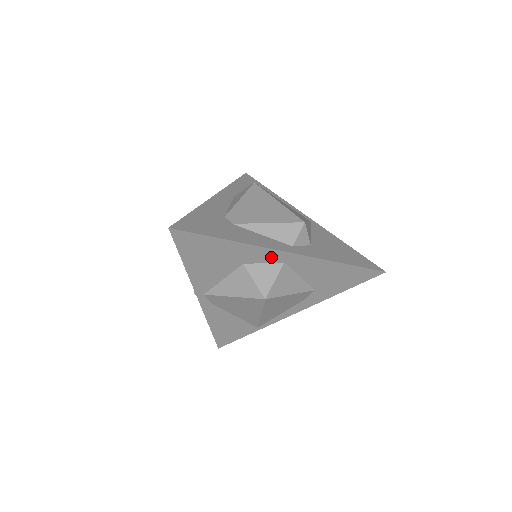
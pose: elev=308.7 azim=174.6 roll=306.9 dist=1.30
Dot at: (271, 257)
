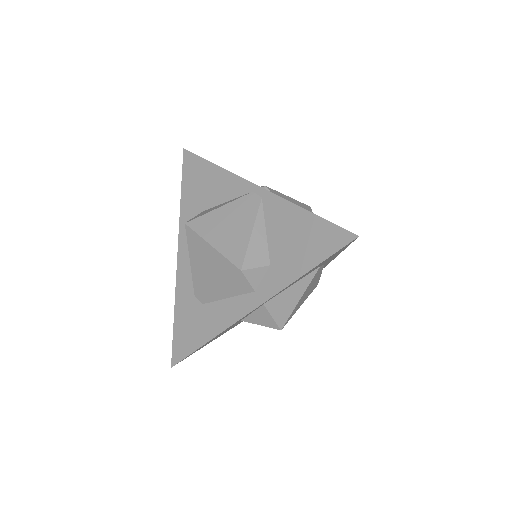
Dot at: occluded
